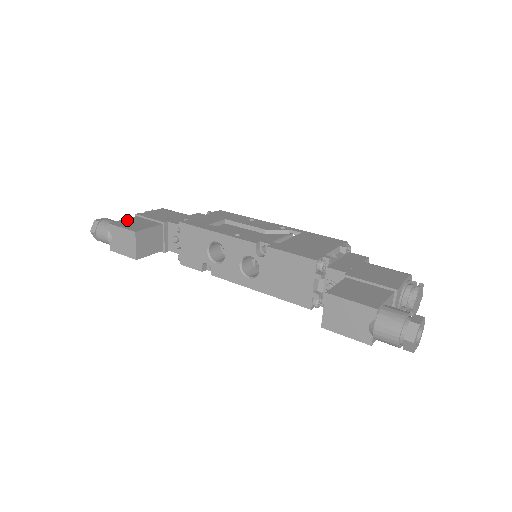
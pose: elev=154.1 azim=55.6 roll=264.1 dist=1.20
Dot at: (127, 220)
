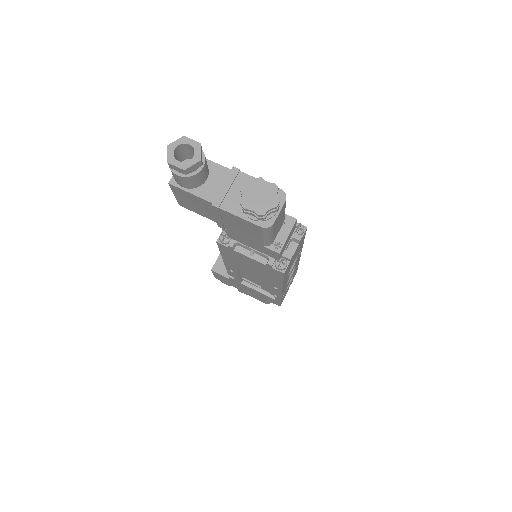
Dot at: occluded
